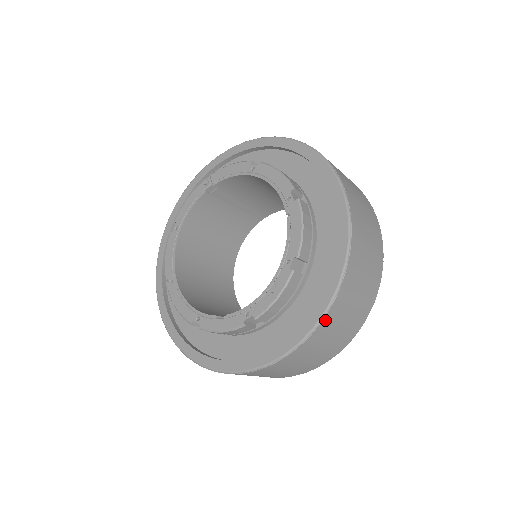
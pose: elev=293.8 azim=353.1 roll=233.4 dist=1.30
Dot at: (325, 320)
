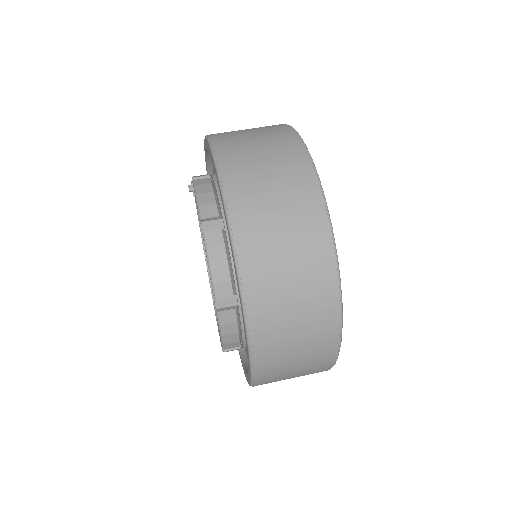
Dot at: occluded
